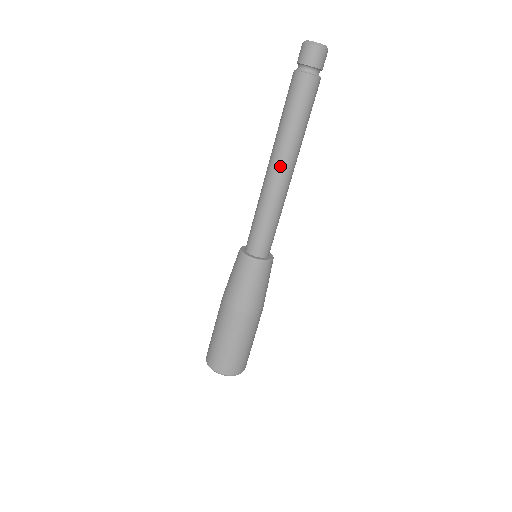
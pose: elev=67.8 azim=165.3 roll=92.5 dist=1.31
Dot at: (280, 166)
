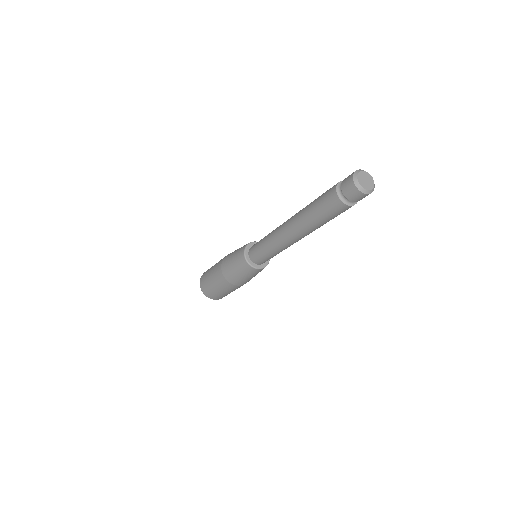
Dot at: (301, 238)
